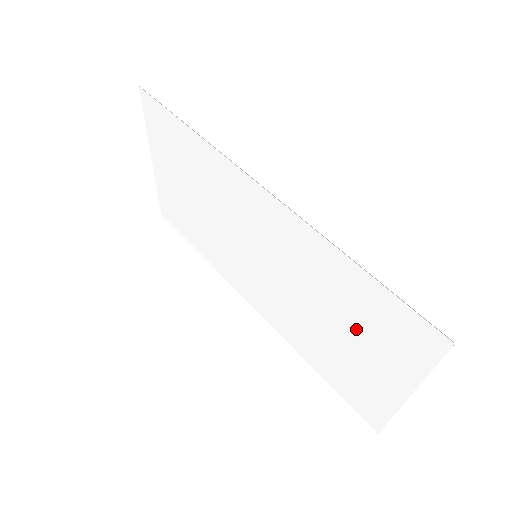
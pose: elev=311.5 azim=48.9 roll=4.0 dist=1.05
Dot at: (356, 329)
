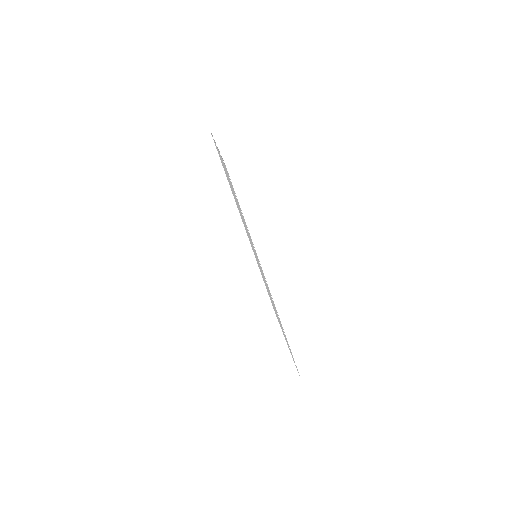
Dot at: occluded
